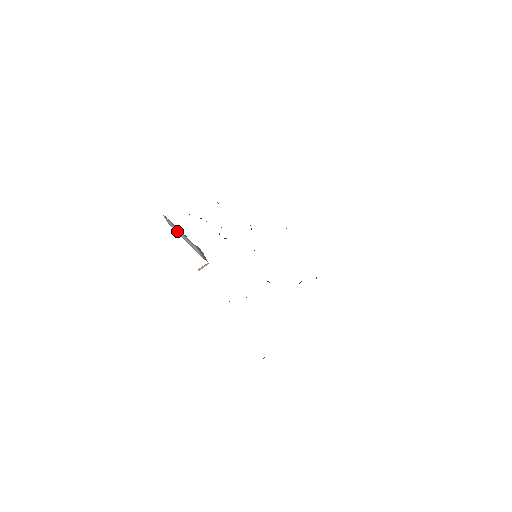
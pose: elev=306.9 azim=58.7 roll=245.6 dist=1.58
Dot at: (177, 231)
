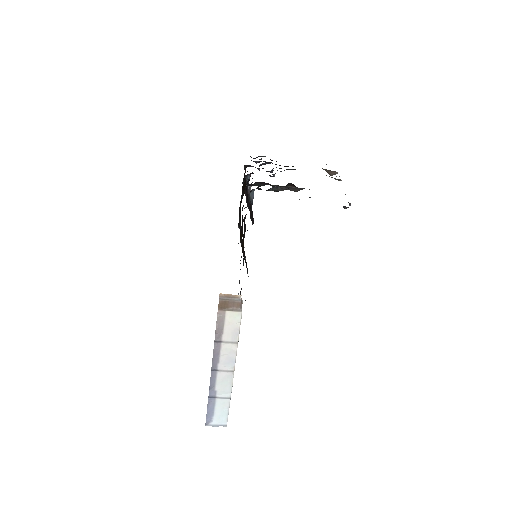
Dot at: (224, 389)
